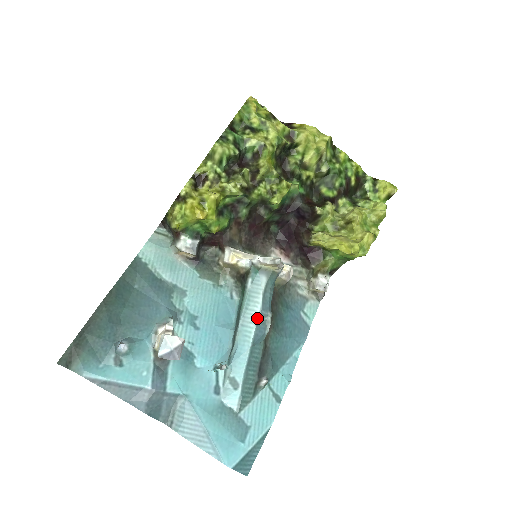
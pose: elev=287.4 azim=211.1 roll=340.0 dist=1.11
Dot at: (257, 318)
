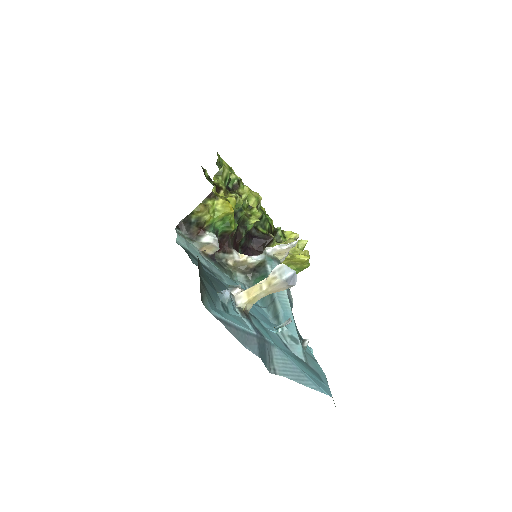
Dot at: (286, 291)
